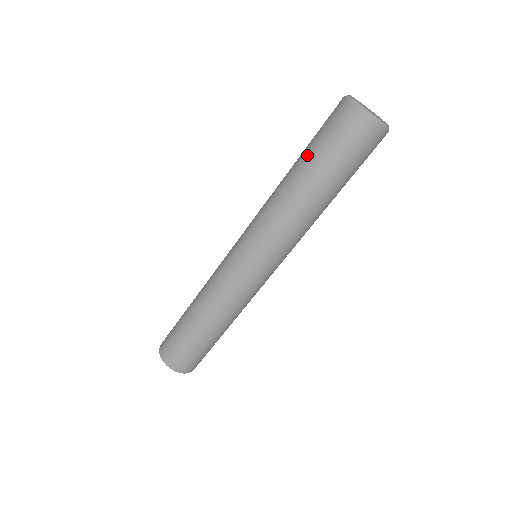
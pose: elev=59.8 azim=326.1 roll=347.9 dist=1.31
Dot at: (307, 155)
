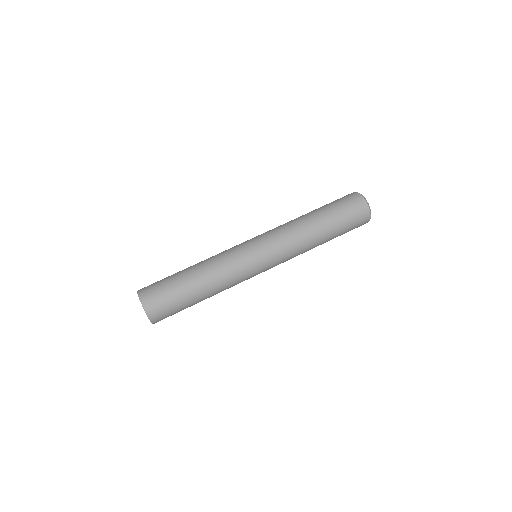
Dot at: (324, 208)
